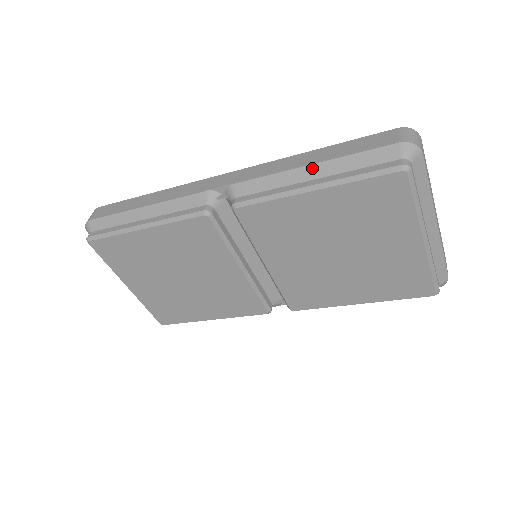
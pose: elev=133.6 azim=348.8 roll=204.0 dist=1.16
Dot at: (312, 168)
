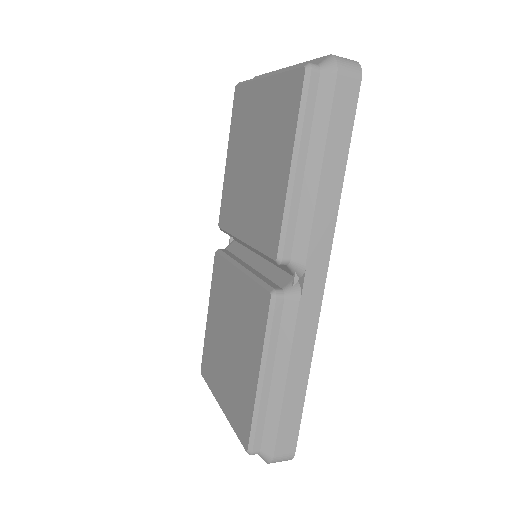
Dot at: occluded
